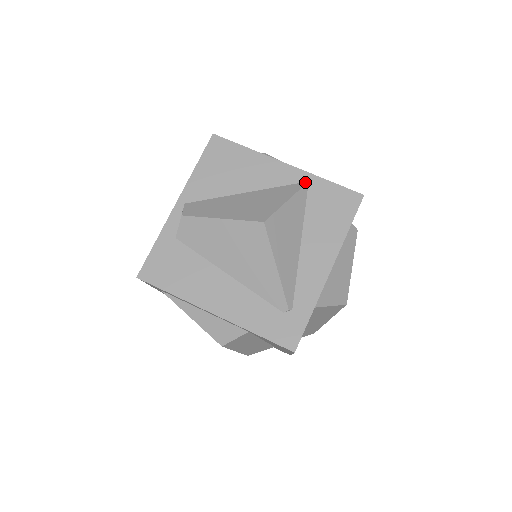
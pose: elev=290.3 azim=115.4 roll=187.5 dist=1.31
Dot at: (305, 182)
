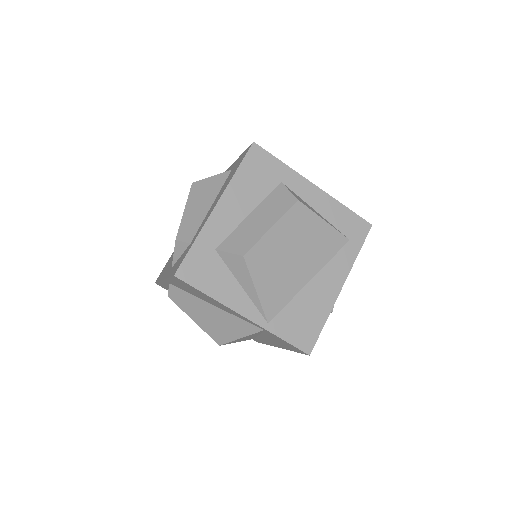
Dot at: (261, 329)
